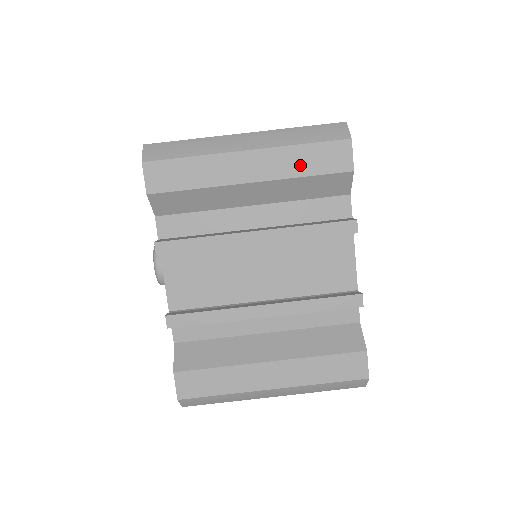
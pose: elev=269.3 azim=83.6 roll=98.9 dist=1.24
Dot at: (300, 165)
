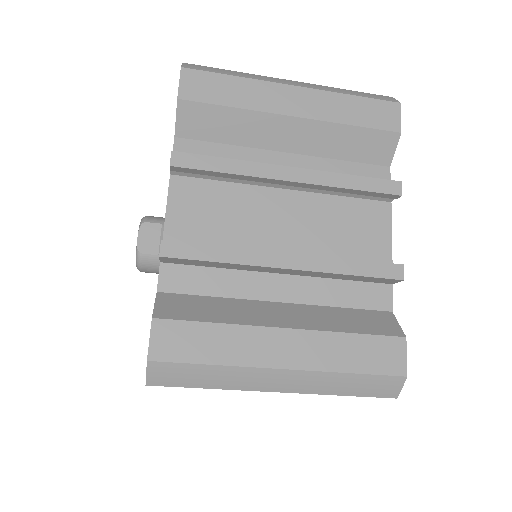
Dot at: occluded
